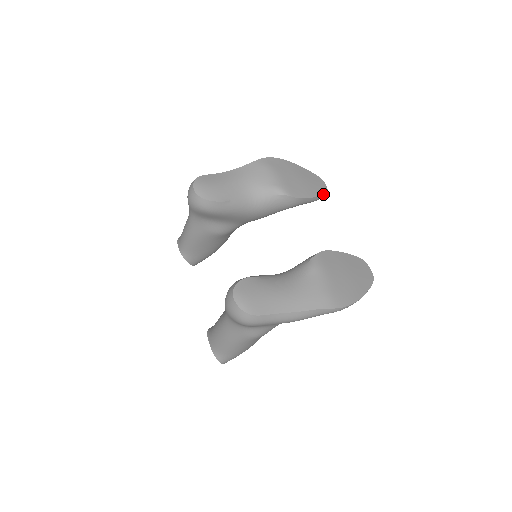
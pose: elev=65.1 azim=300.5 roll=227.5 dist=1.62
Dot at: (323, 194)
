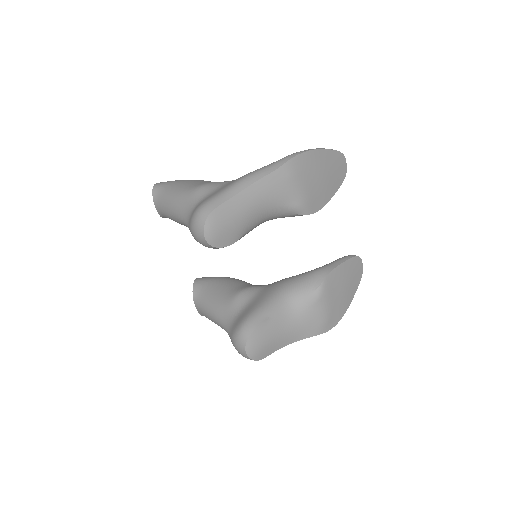
Dot at: (341, 183)
